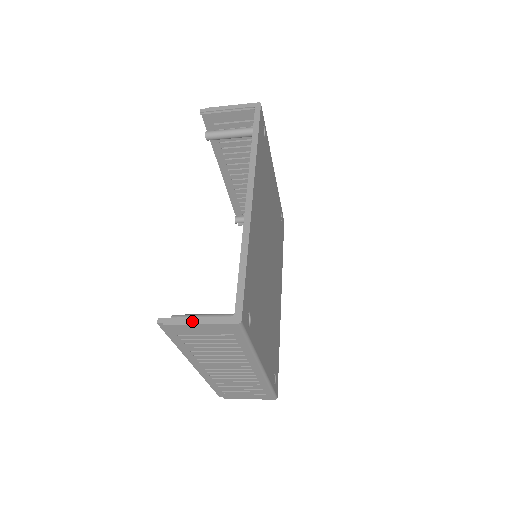
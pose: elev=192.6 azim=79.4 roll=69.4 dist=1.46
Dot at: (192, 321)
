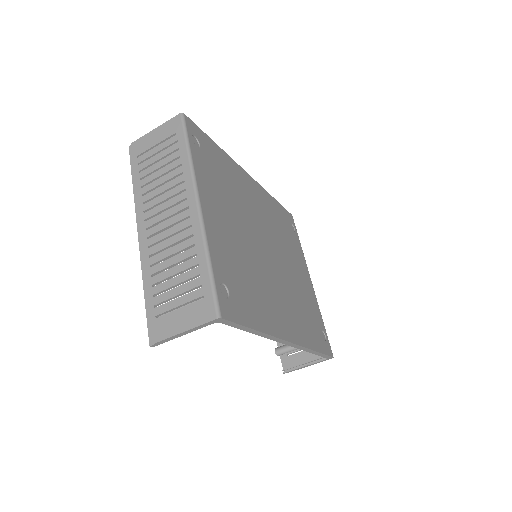
Dot at: (152, 133)
